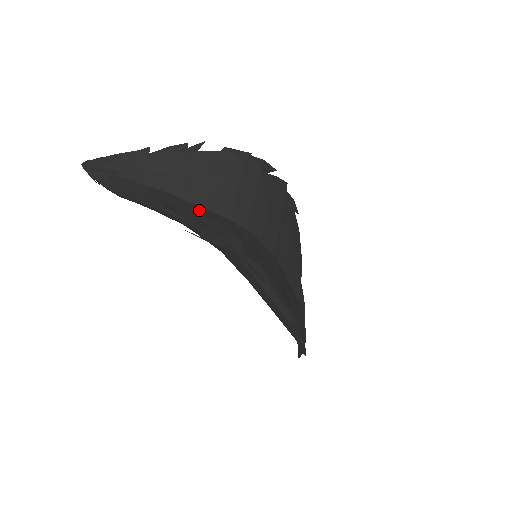
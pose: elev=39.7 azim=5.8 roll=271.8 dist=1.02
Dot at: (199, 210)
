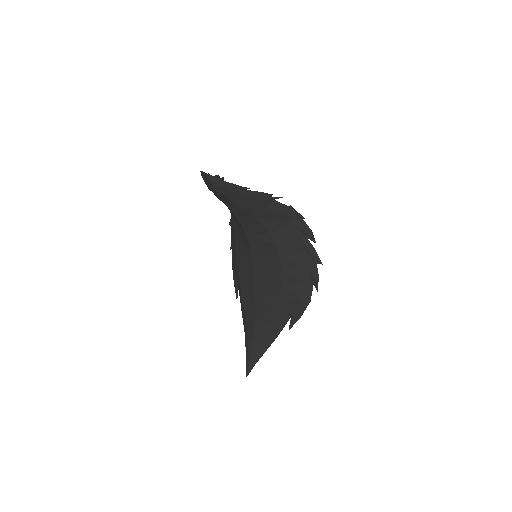
Dot at: occluded
